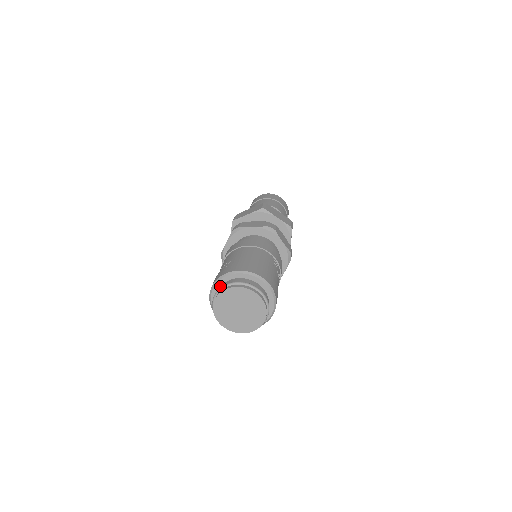
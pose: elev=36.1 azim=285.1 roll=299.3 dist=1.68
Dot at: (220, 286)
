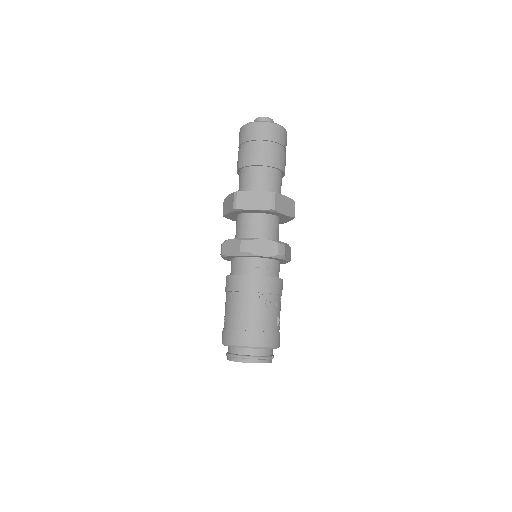
Dot at: occluded
